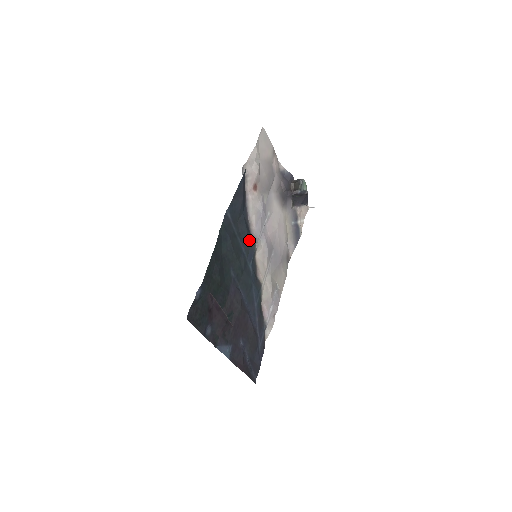
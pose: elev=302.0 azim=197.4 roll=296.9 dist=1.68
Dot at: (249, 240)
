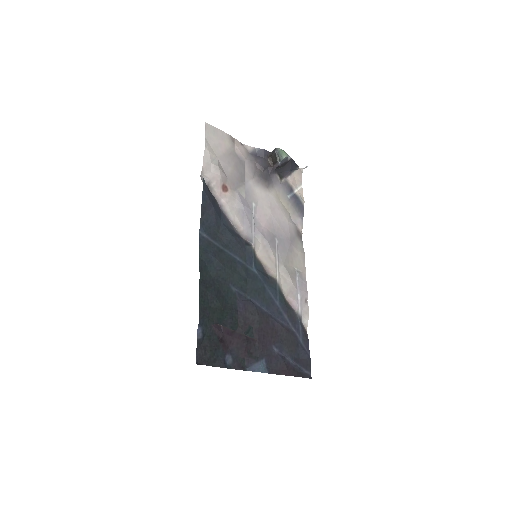
Dot at: (241, 245)
